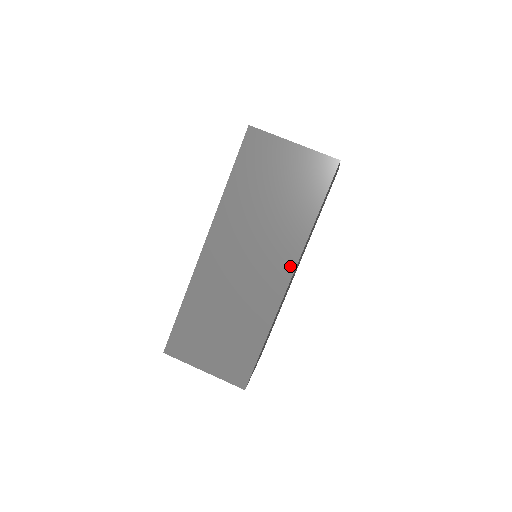
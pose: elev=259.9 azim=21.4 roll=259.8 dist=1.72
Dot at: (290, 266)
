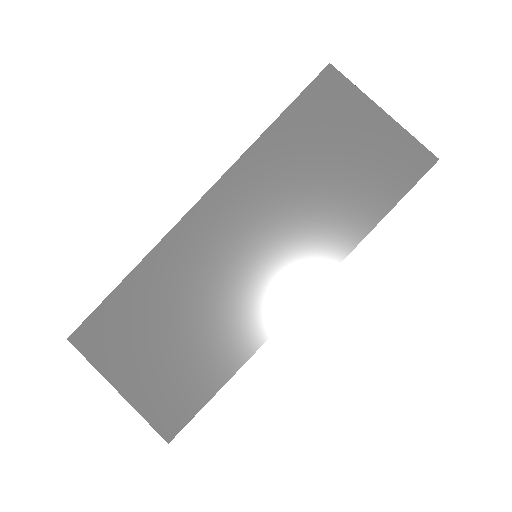
Dot at: (311, 280)
